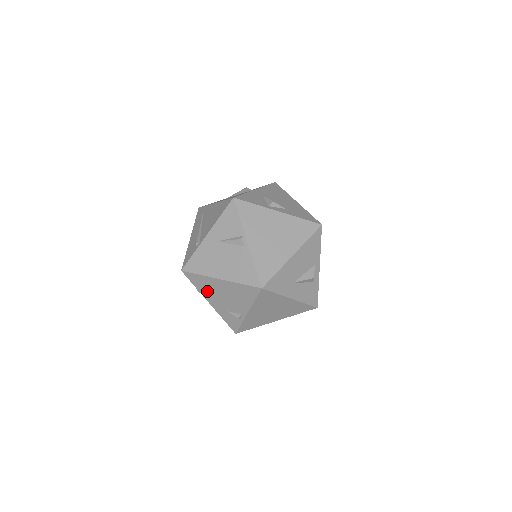
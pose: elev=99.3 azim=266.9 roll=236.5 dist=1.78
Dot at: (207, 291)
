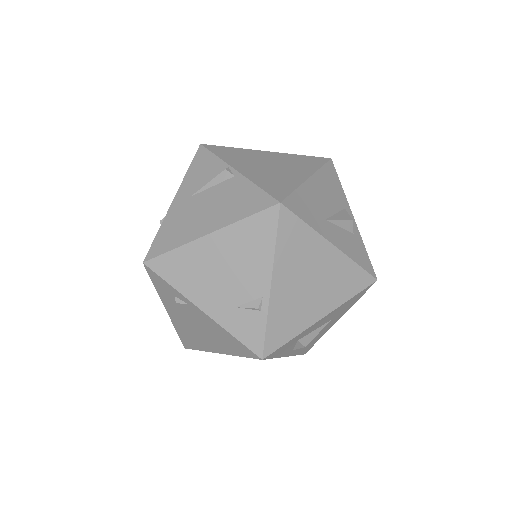
Dot at: (192, 281)
